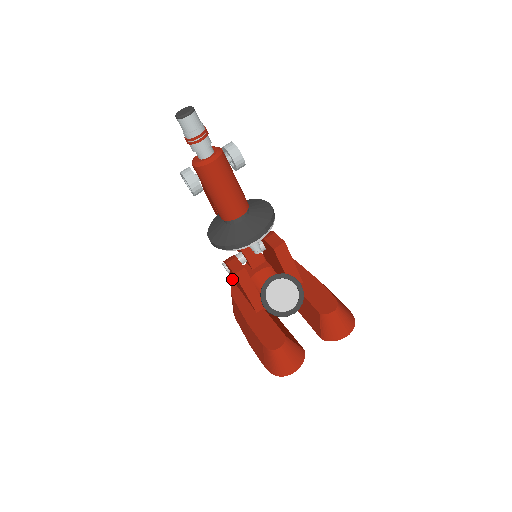
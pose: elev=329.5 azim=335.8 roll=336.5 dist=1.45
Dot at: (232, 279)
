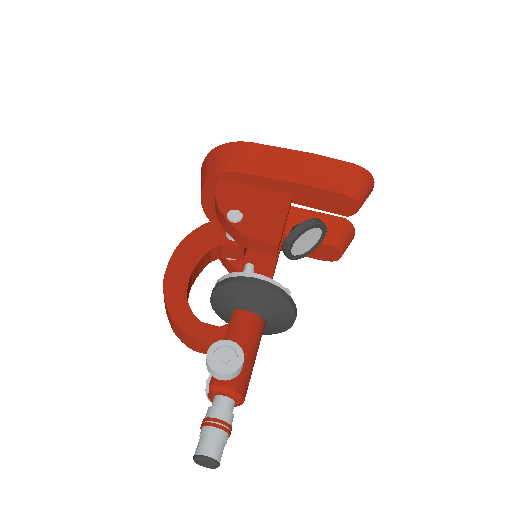
Dot at: occluded
